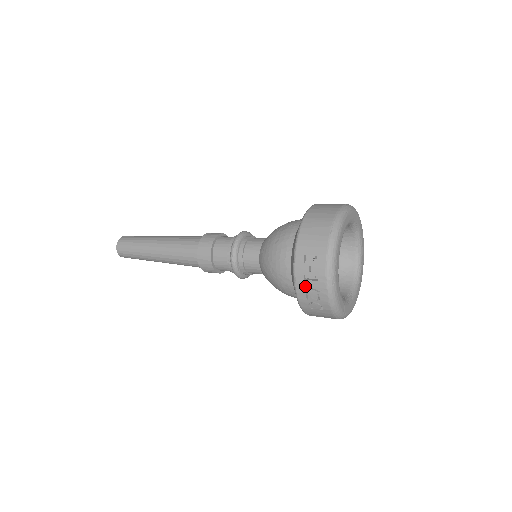
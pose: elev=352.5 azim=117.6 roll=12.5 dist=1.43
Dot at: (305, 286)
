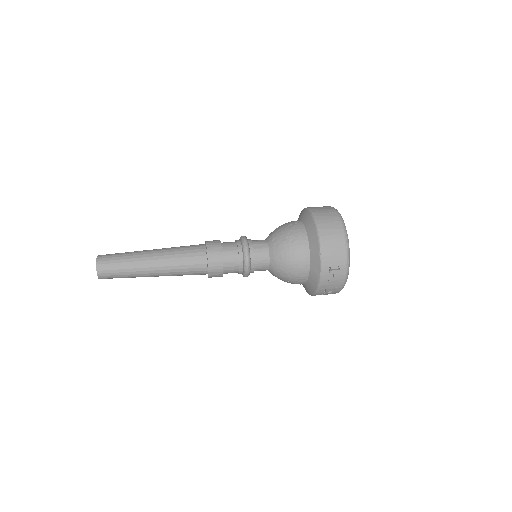
Dot at: (327, 286)
